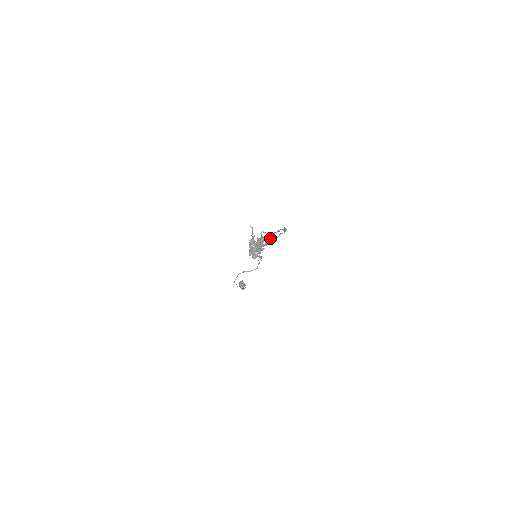
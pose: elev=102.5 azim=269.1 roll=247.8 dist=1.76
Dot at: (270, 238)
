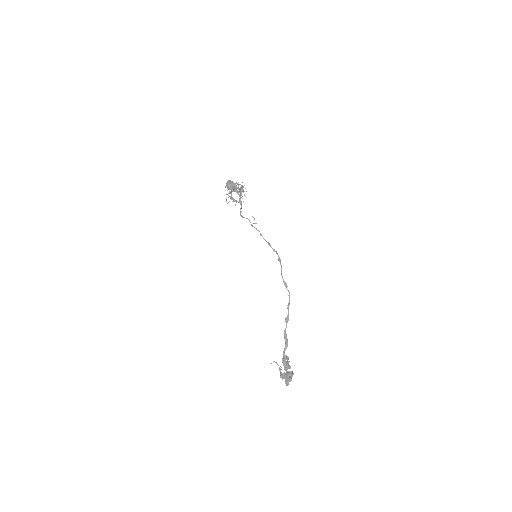
Dot at: occluded
